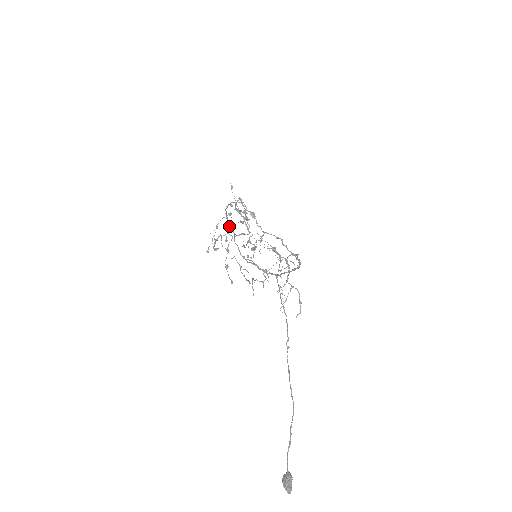
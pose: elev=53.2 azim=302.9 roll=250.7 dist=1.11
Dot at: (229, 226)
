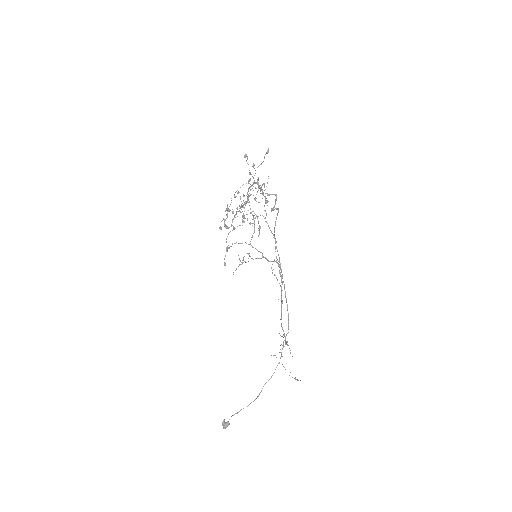
Dot at: occluded
